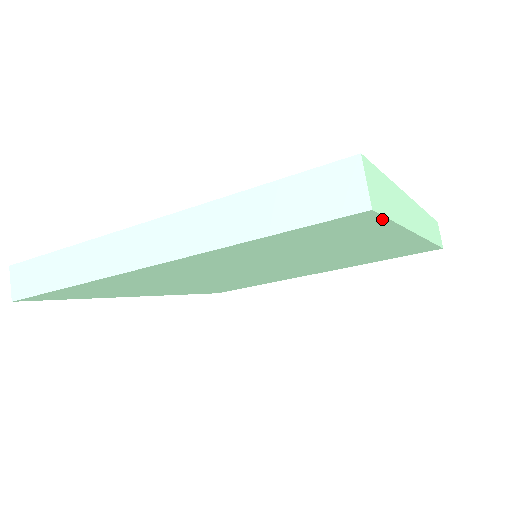
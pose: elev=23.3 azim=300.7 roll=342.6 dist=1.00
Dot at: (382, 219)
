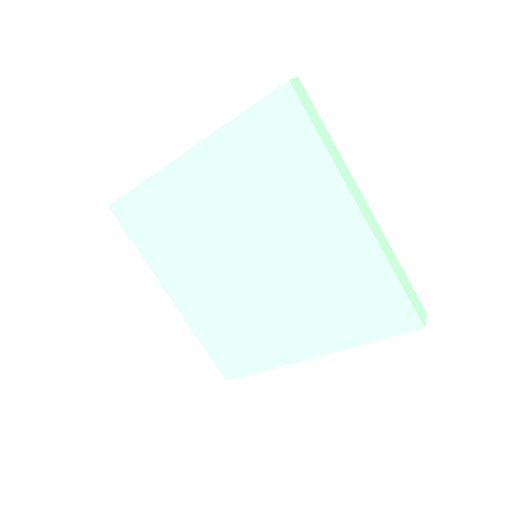
Dot at: (303, 113)
